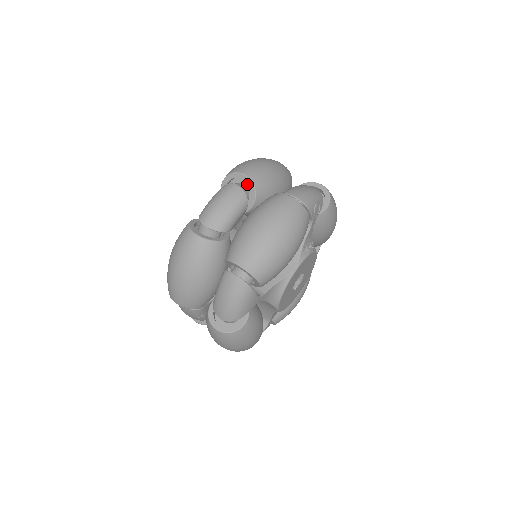
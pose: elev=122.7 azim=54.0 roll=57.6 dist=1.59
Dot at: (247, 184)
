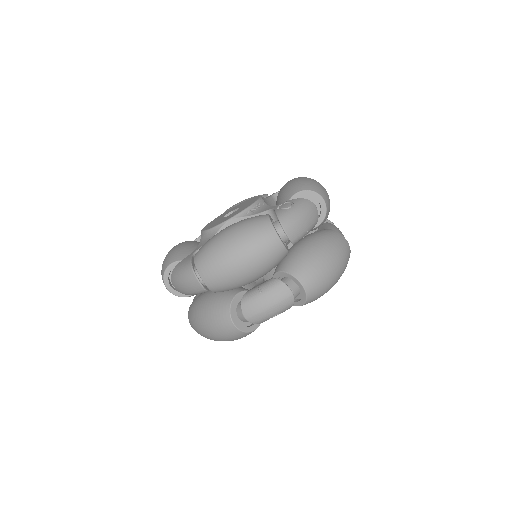
Dot at: occluded
